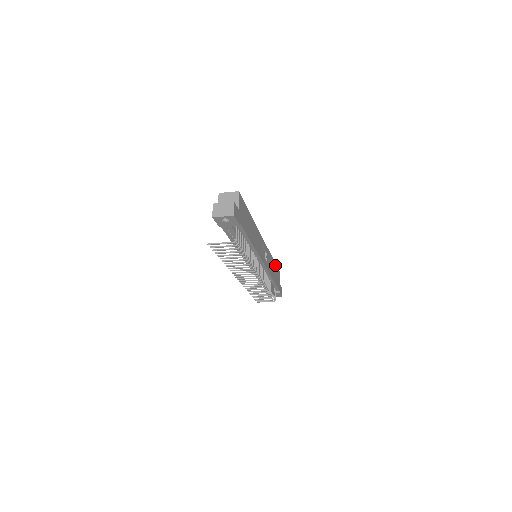
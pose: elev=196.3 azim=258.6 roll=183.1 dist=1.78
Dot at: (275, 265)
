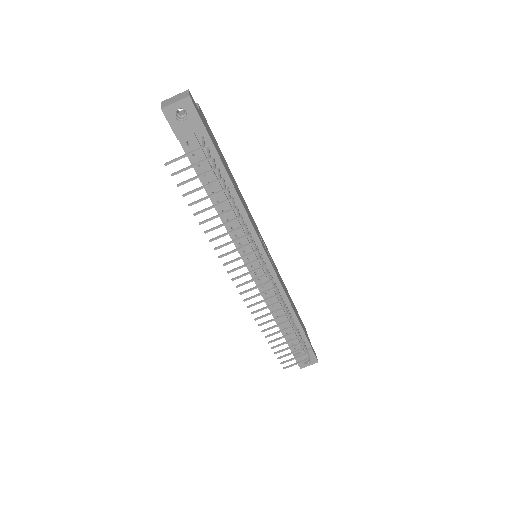
Dot at: occluded
